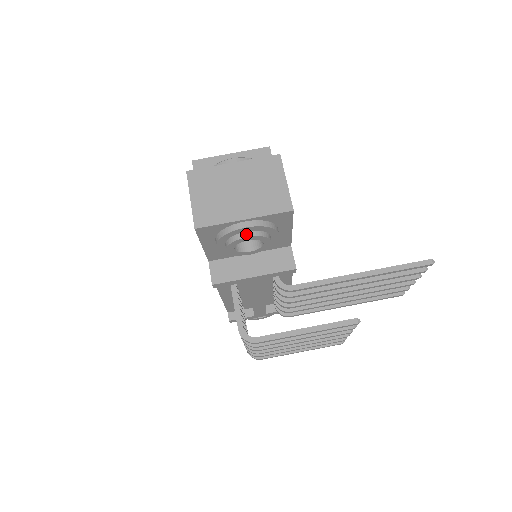
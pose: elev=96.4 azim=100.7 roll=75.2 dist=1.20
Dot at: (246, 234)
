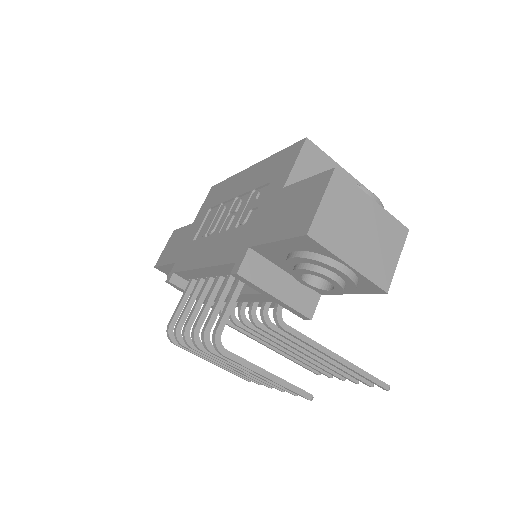
Dot at: (336, 277)
